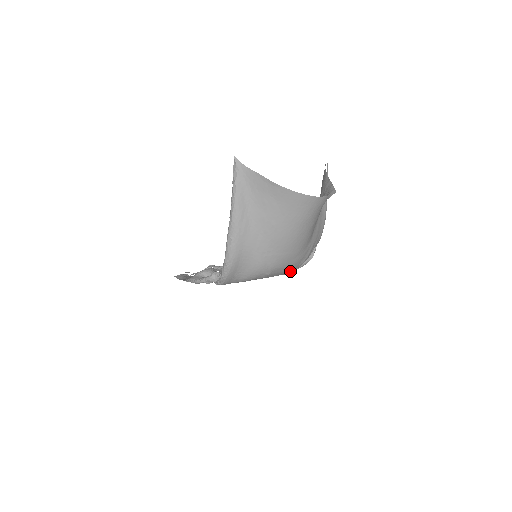
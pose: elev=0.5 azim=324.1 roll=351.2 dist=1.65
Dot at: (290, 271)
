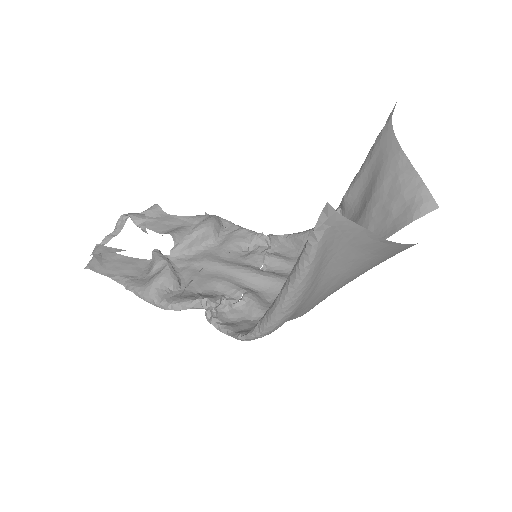
Dot at: occluded
